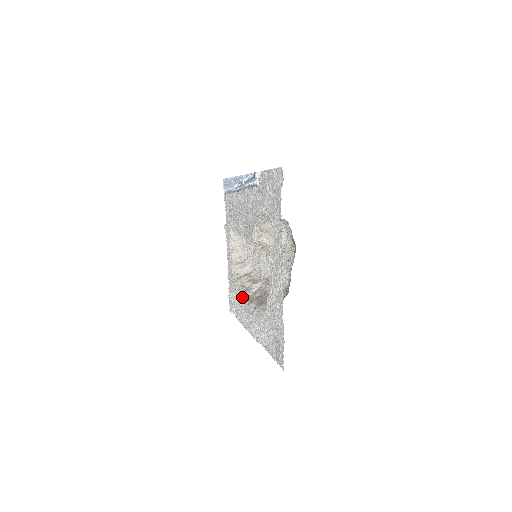
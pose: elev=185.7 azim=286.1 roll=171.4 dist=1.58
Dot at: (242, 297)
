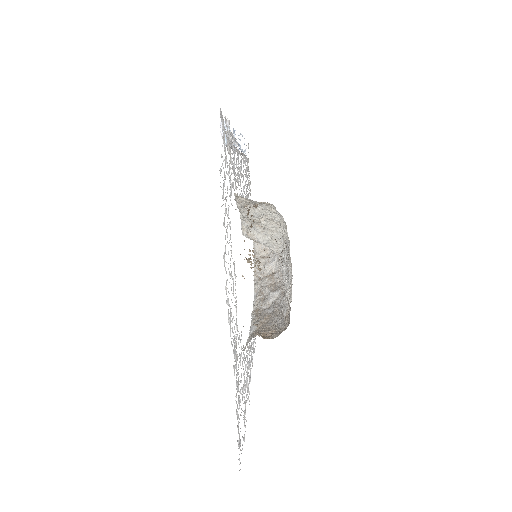
Dot at: (254, 310)
